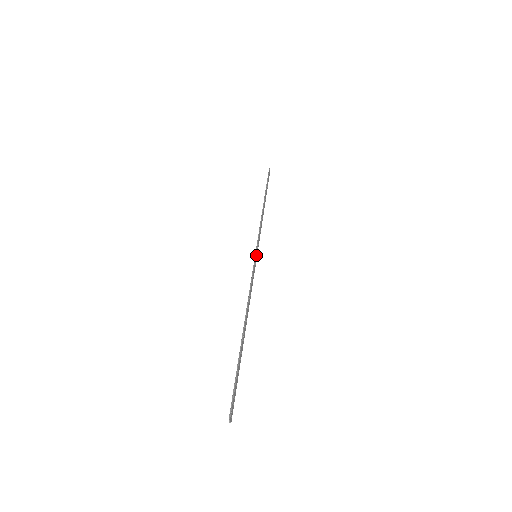
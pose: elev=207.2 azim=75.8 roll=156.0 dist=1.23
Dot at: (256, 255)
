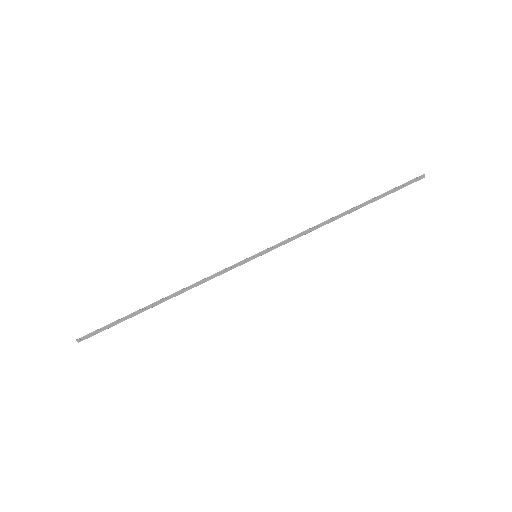
Dot at: (257, 255)
